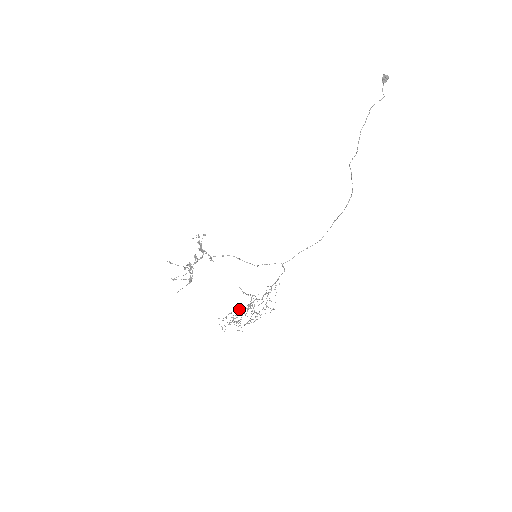
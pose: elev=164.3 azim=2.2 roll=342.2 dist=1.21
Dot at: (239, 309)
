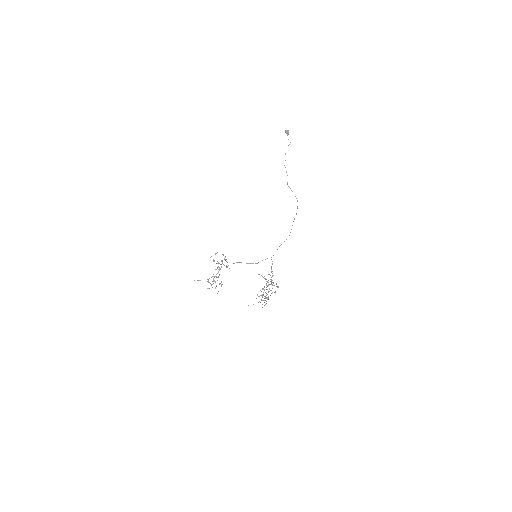
Dot at: occluded
